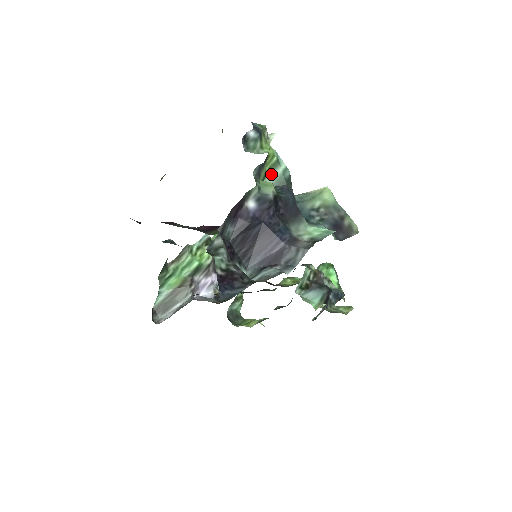
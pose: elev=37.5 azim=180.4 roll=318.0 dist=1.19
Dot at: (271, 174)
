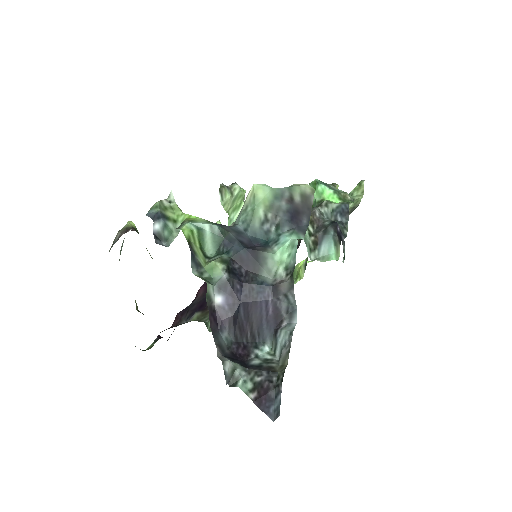
Dot at: (205, 243)
